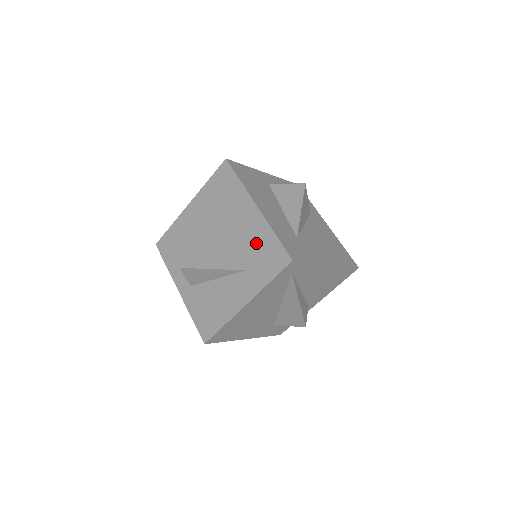
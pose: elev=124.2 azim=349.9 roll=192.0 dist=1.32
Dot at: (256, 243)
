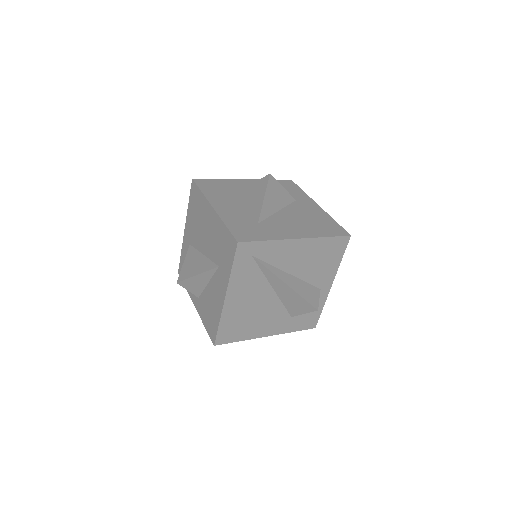
Dot at: (218, 239)
